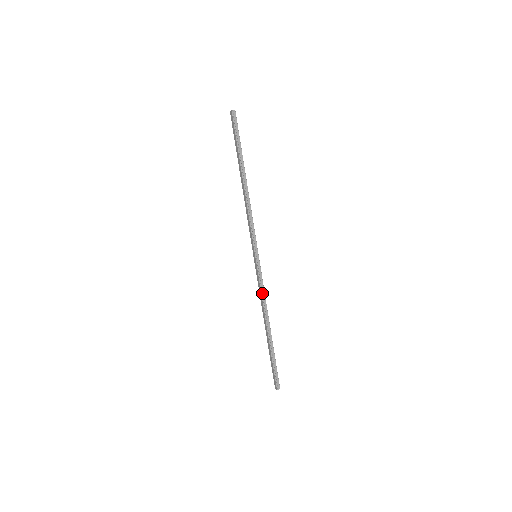
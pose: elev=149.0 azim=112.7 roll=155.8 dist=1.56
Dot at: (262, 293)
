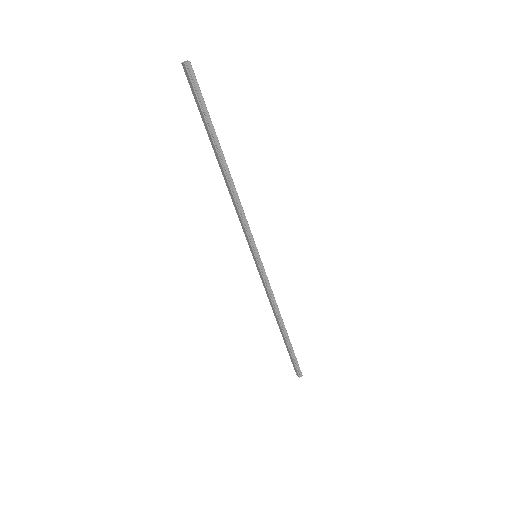
Dot at: (270, 295)
